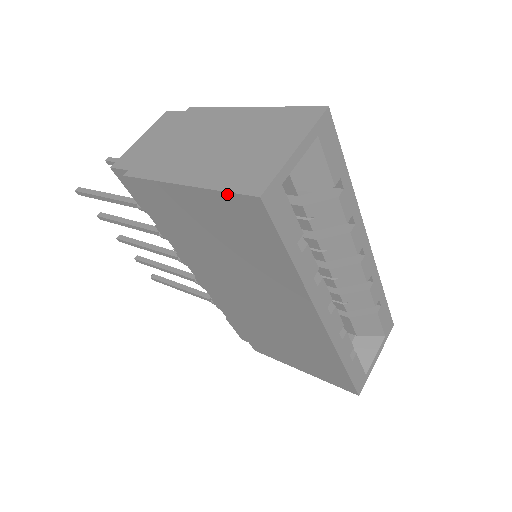
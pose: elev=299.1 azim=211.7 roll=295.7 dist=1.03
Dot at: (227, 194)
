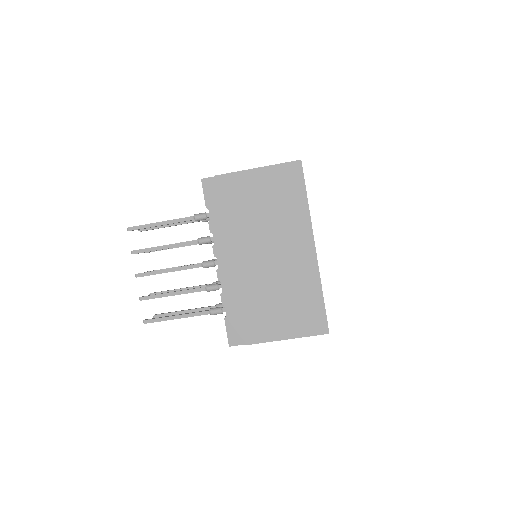
Dot at: (284, 164)
